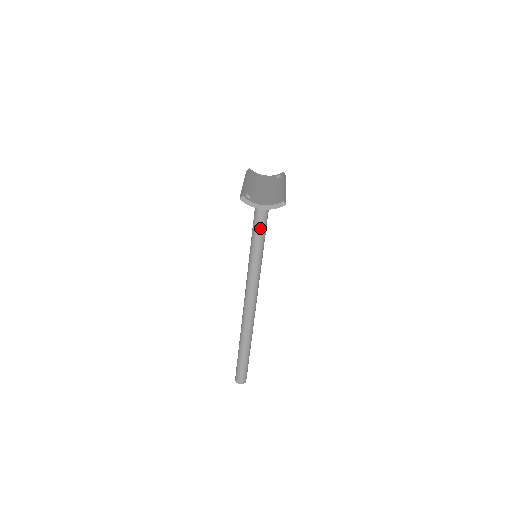
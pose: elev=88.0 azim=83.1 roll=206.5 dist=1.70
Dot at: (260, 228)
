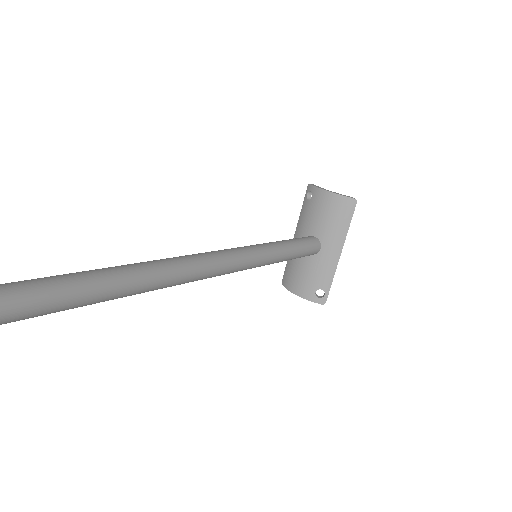
Dot at: (290, 241)
